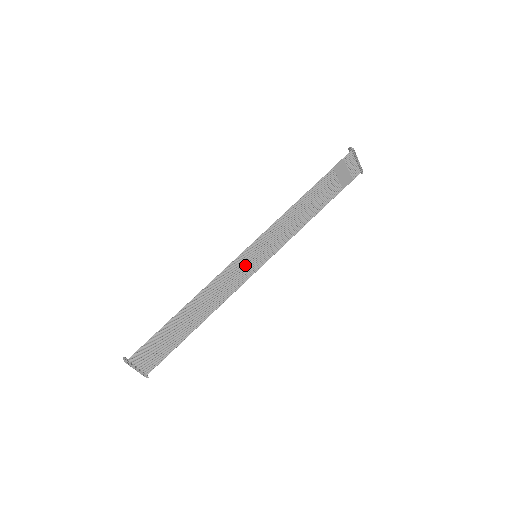
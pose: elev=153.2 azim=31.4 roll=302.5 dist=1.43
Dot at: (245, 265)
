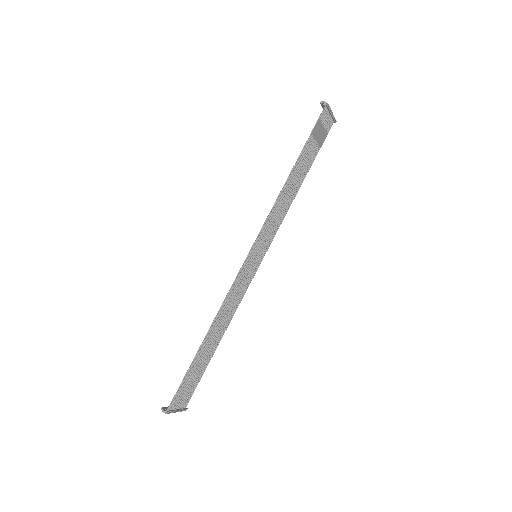
Dot at: (248, 270)
